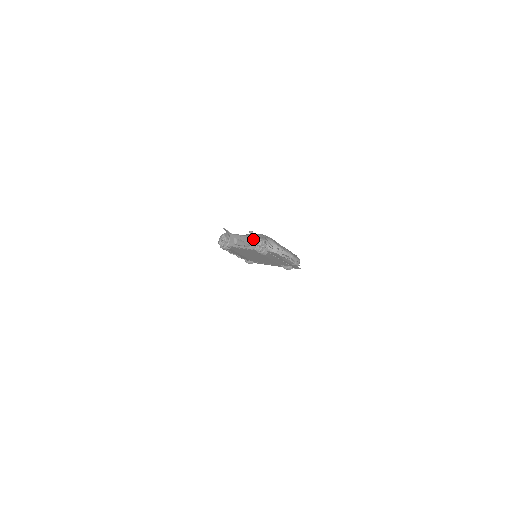
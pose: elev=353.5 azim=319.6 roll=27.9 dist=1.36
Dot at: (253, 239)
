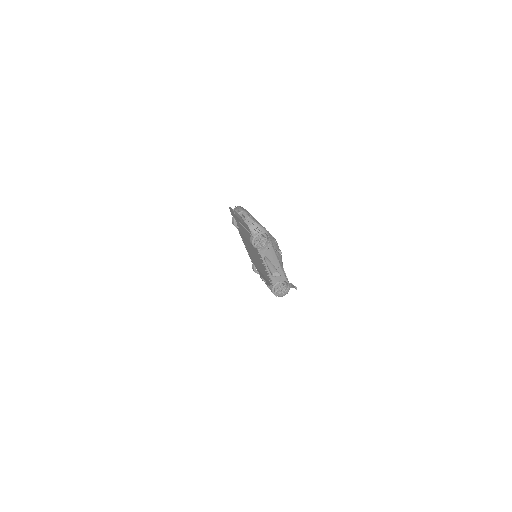
Dot at: occluded
